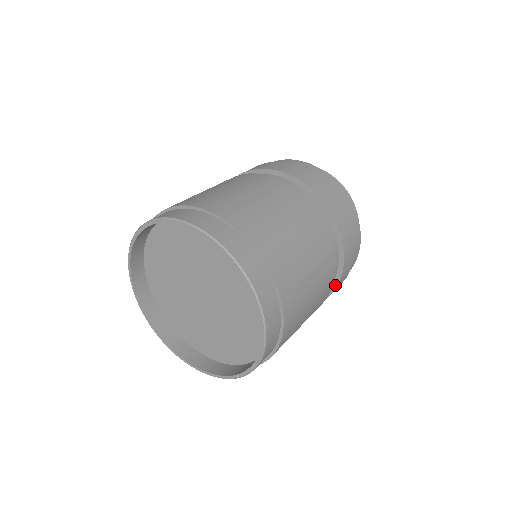
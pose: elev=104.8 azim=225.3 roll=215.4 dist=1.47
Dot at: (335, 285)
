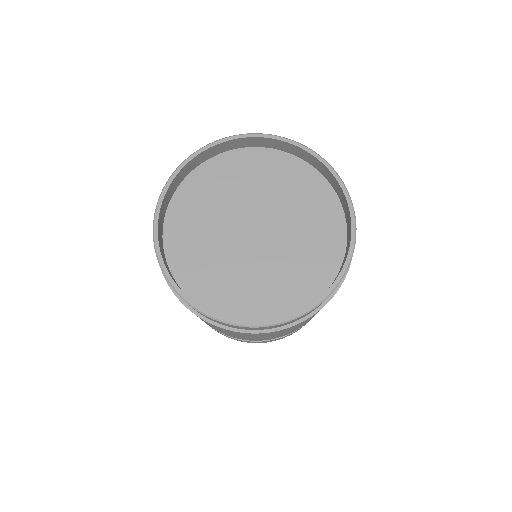
Dot at: occluded
